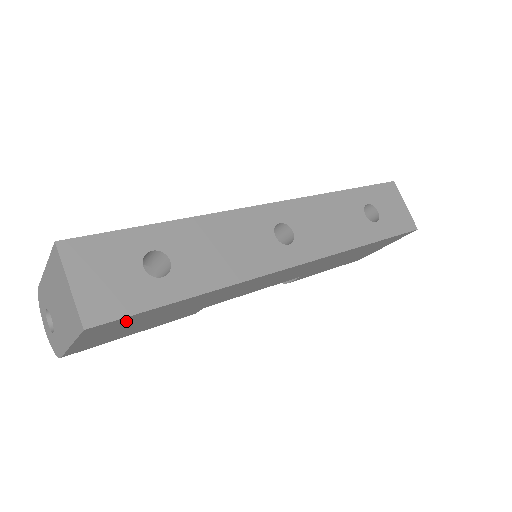
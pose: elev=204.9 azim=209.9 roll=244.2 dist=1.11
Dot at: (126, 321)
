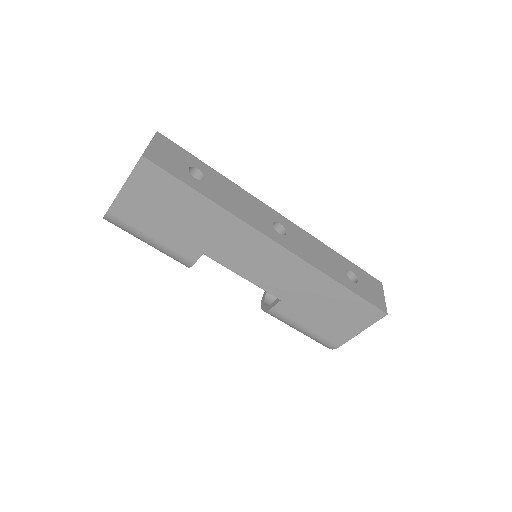
Dot at: (161, 183)
